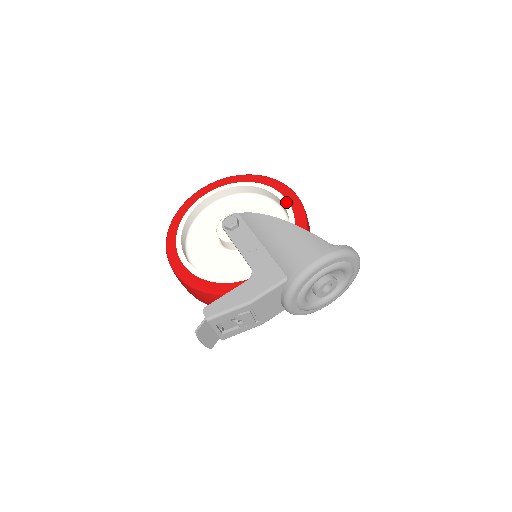
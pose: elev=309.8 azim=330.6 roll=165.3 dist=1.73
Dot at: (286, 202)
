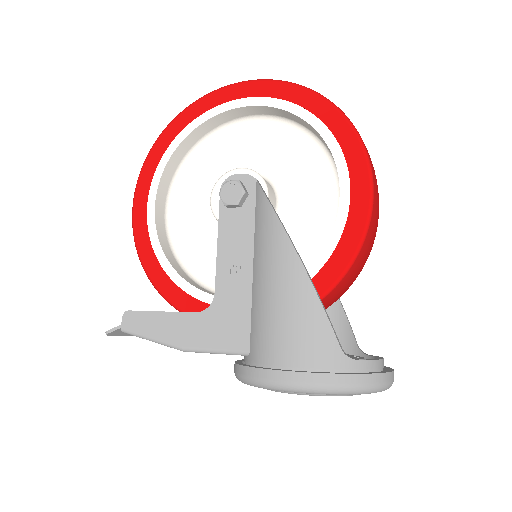
Dot at: (345, 203)
